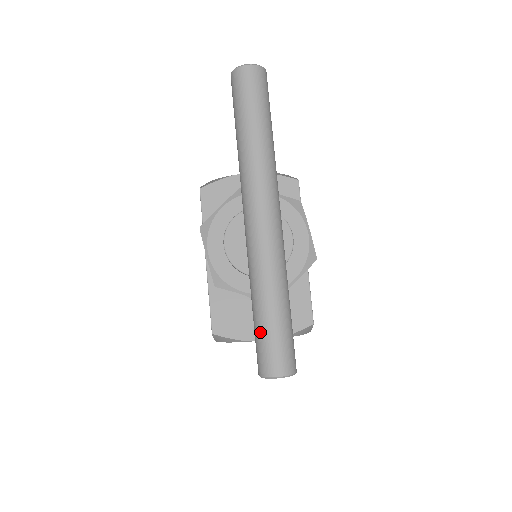
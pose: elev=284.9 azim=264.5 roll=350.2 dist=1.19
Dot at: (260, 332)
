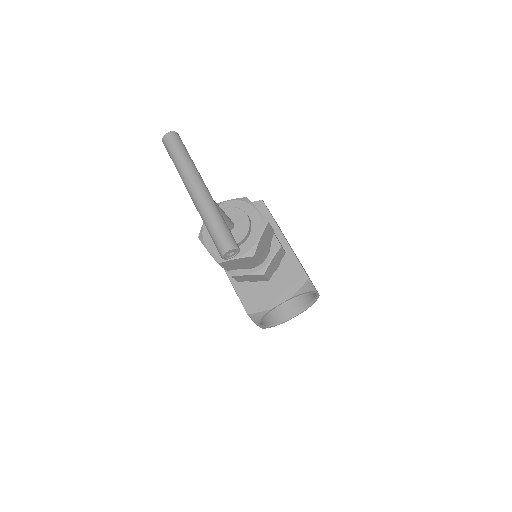
Dot at: (213, 237)
